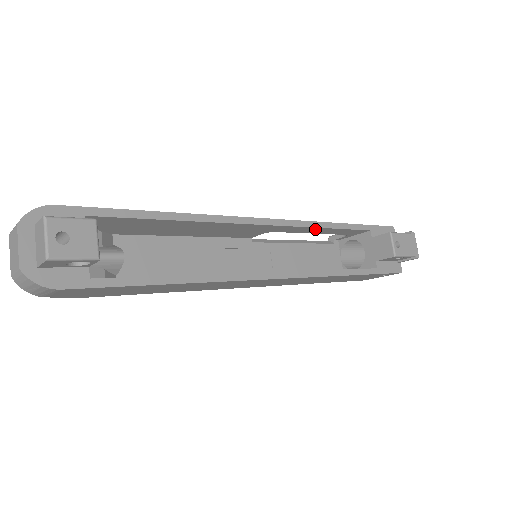
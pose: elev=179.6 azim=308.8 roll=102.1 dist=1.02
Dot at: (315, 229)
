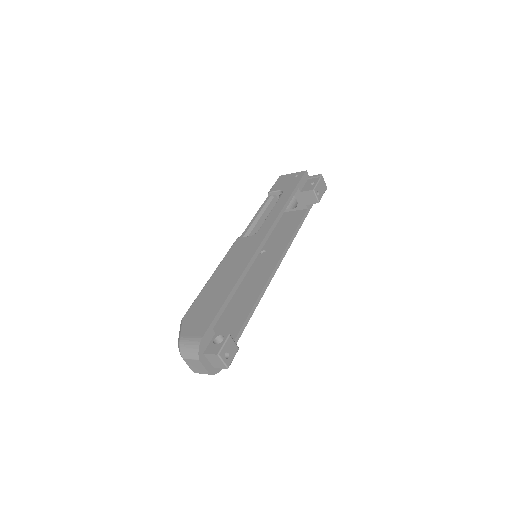
Dot at: occluded
